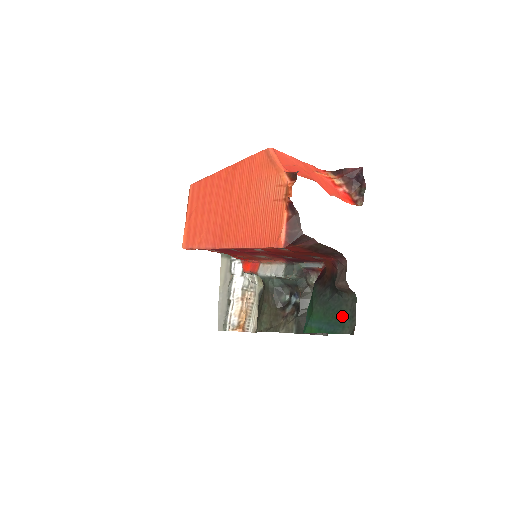
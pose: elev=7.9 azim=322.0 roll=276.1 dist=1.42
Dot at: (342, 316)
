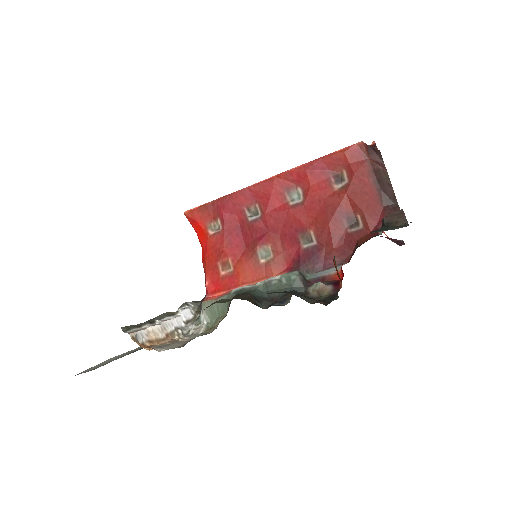
Dot at: occluded
